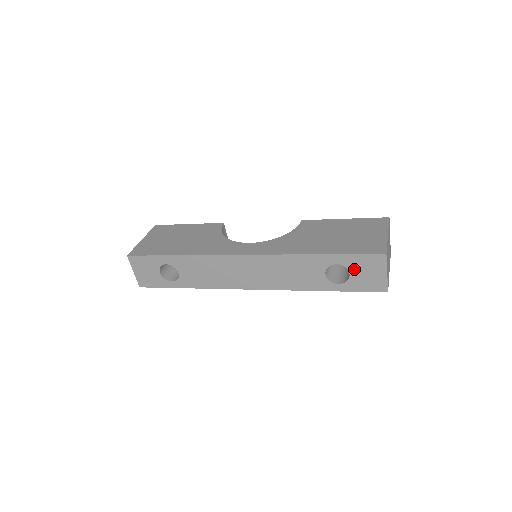
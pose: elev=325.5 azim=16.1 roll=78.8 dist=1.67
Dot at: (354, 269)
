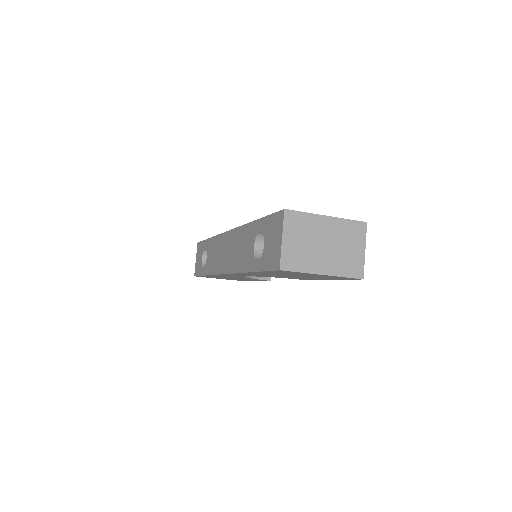
Dot at: (267, 237)
